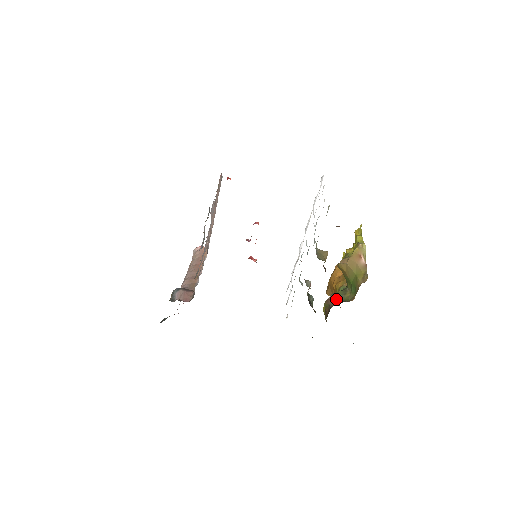
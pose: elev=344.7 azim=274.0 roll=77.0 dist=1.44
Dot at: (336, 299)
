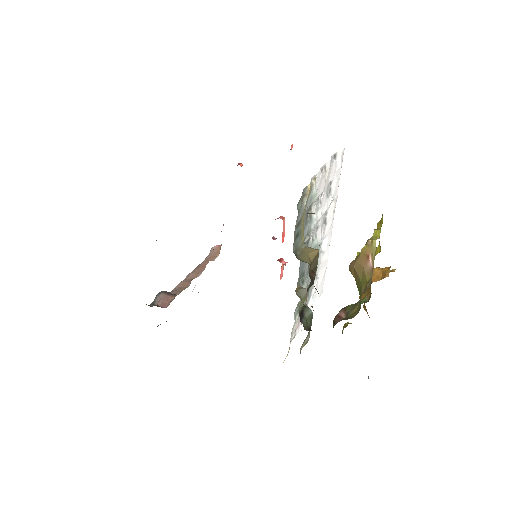
Dot at: (342, 315)
